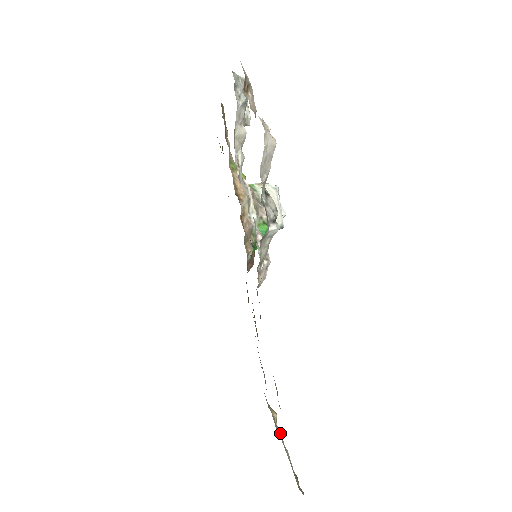
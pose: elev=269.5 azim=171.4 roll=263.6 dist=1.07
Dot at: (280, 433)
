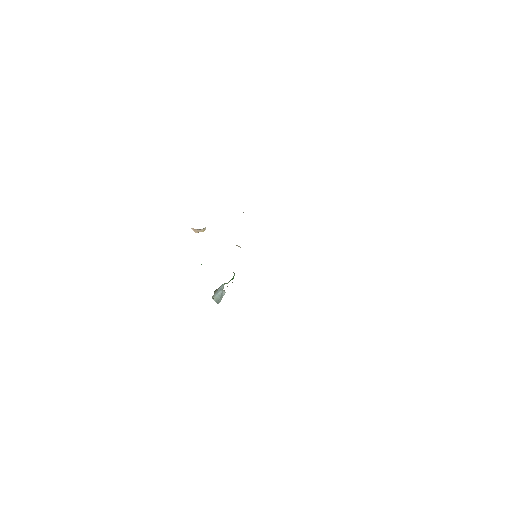
Dot at: occluded
